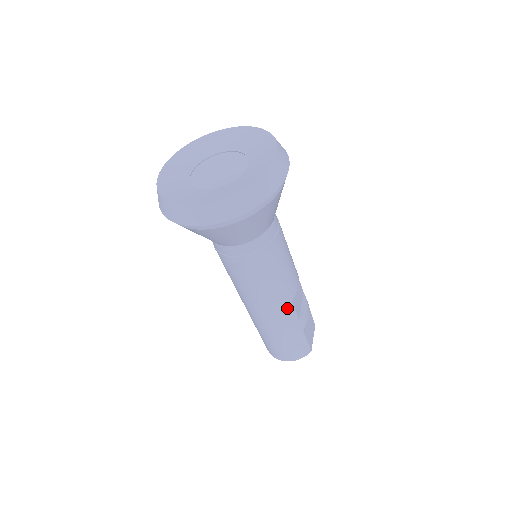
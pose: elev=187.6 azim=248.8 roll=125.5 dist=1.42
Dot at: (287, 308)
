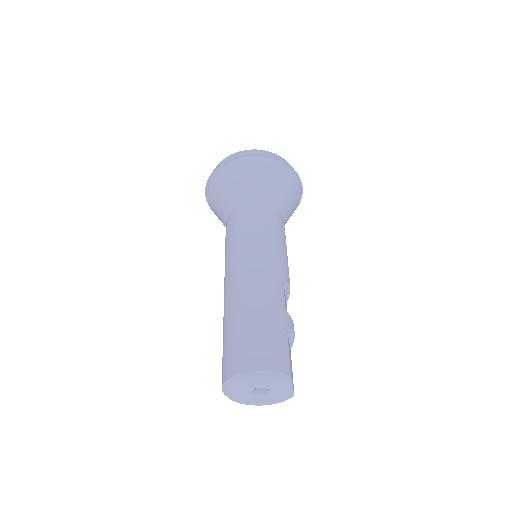
Dot at: (278, 282)
